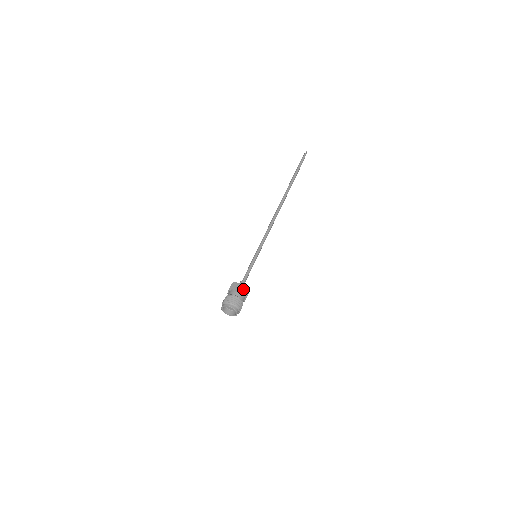
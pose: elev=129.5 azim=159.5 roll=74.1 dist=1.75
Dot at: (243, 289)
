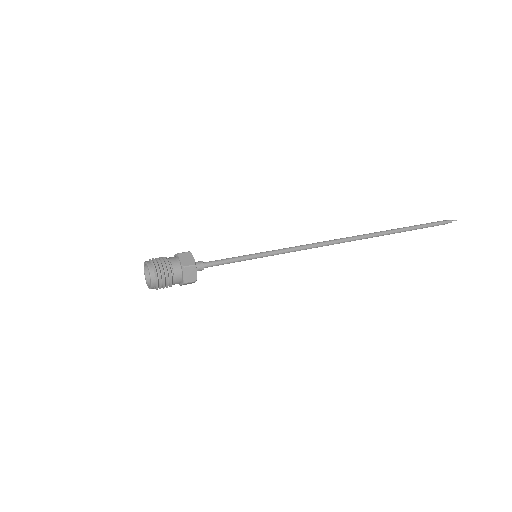
Dot at: (186, 257)
